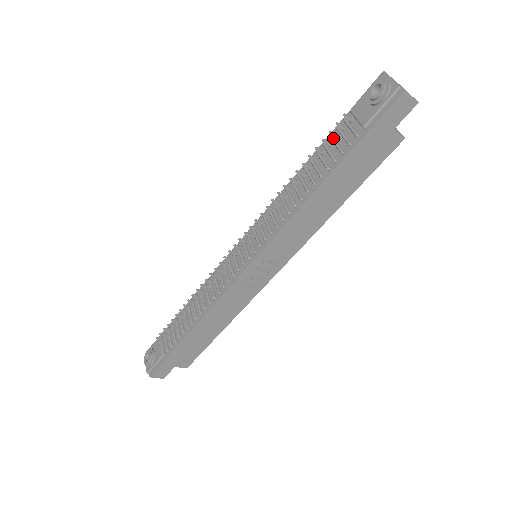
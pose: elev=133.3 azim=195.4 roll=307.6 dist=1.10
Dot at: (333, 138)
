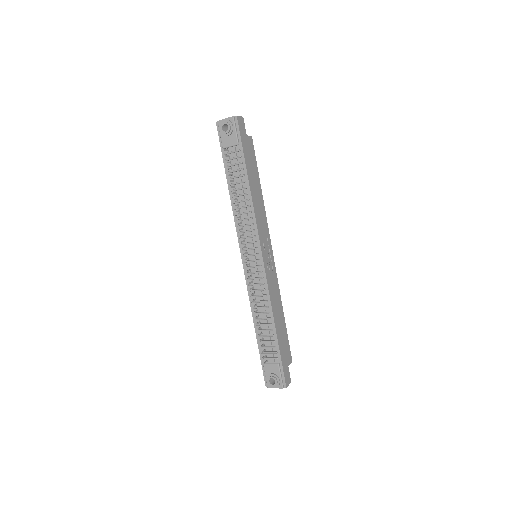
Dot at: (229, 165)
